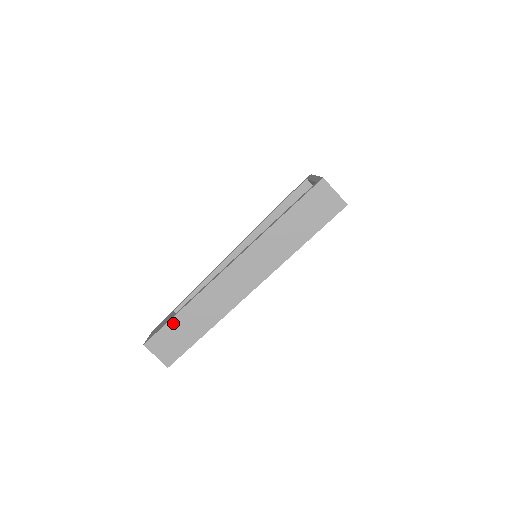
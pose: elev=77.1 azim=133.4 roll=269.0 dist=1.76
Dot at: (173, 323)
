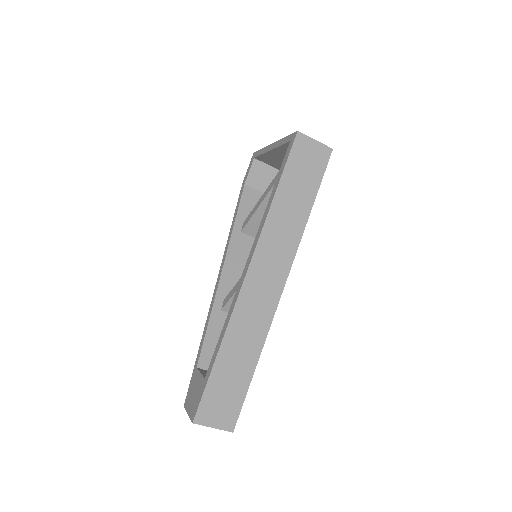
Dot at: (215, 376)
